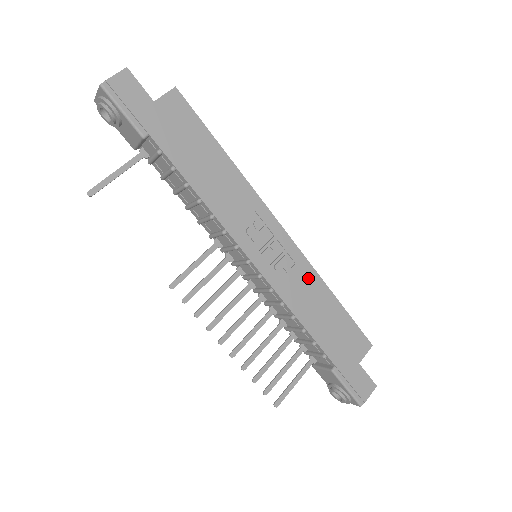
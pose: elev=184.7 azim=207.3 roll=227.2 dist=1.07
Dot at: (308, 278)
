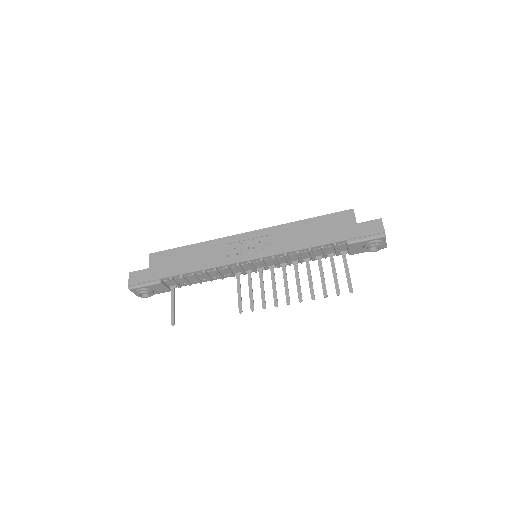
Dot at: (282, 231)
